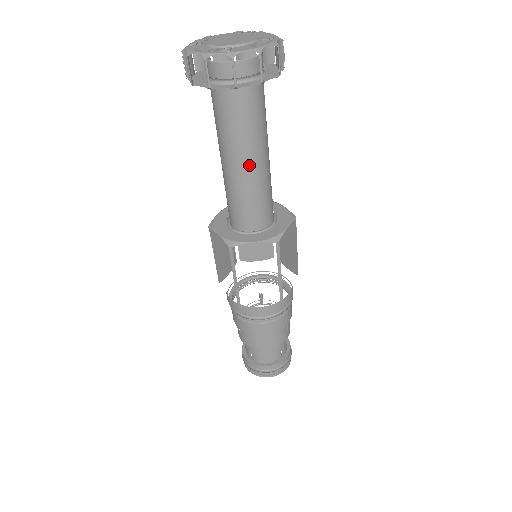
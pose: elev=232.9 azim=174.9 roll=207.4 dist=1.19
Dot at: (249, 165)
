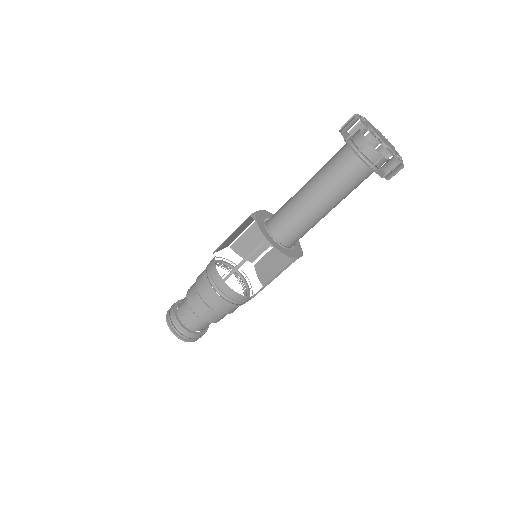
Dot at: (322, 207)
